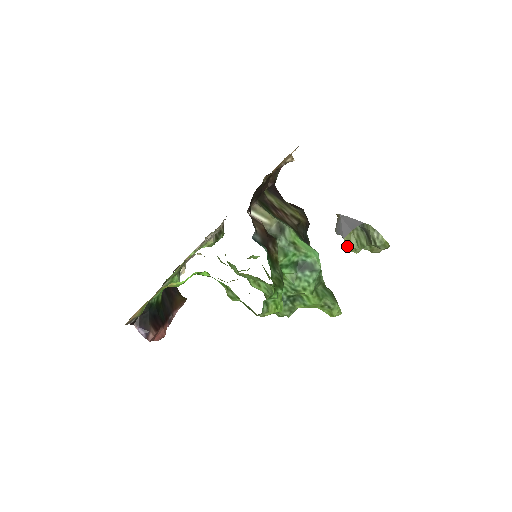
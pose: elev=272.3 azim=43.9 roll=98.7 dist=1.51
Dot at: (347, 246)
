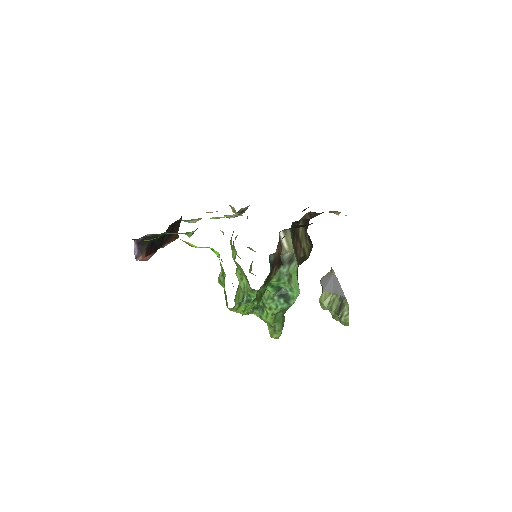
Dot at: (321, 299)
